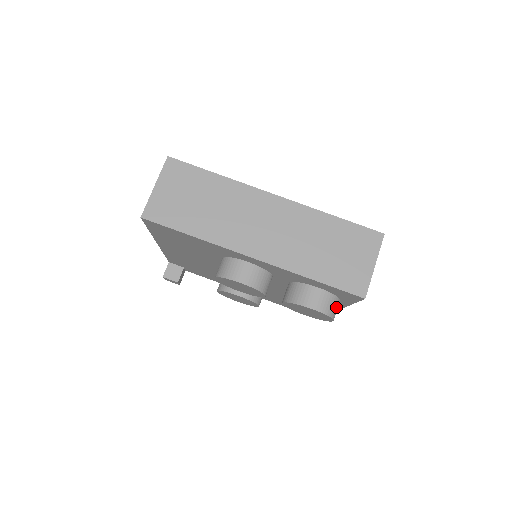
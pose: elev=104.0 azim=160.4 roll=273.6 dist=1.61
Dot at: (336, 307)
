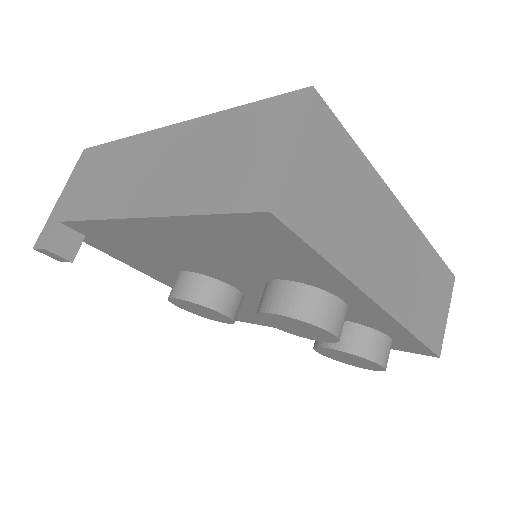
Dot at: occluded
